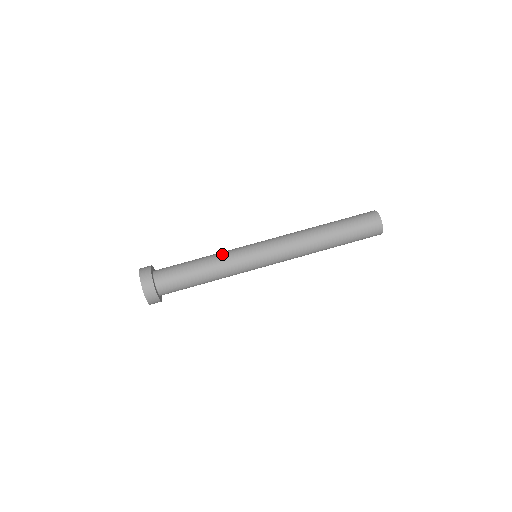
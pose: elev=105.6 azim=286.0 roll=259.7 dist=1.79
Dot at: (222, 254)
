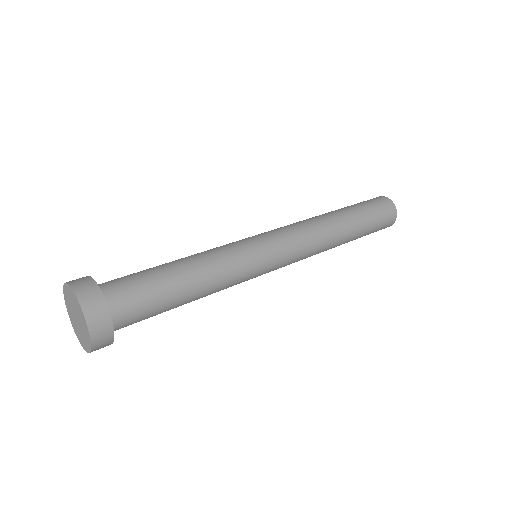
Dot at: occluded
